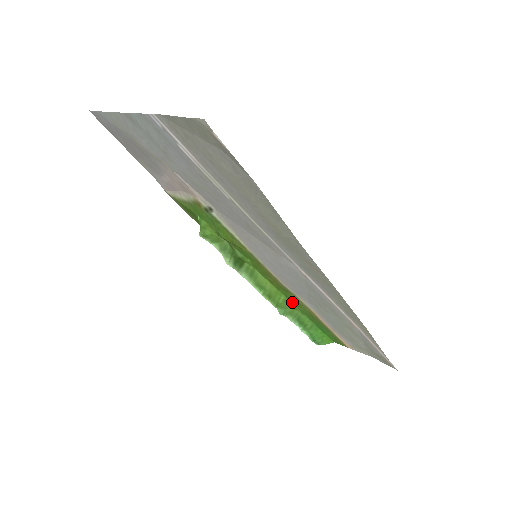
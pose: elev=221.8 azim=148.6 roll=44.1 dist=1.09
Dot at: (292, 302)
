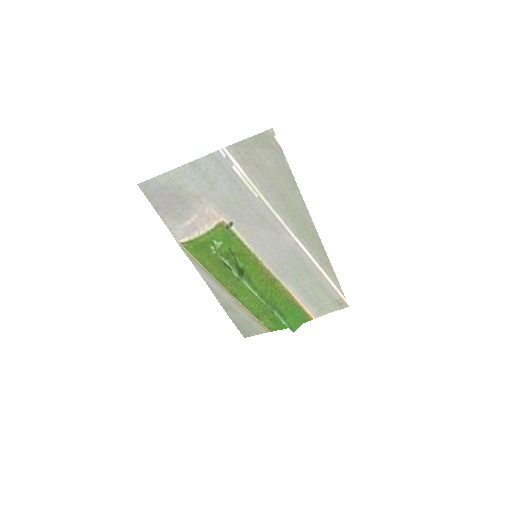
Dot at: (275, 296)
